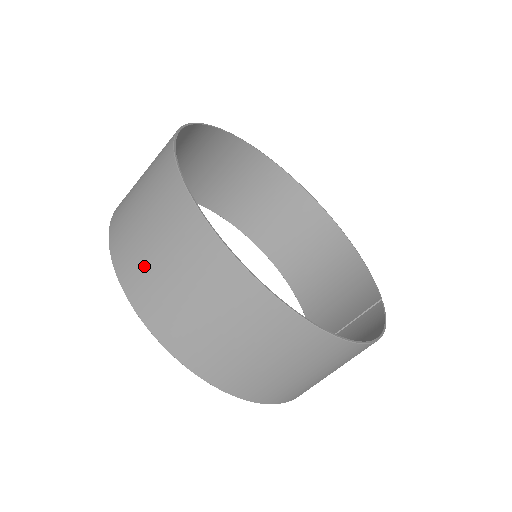
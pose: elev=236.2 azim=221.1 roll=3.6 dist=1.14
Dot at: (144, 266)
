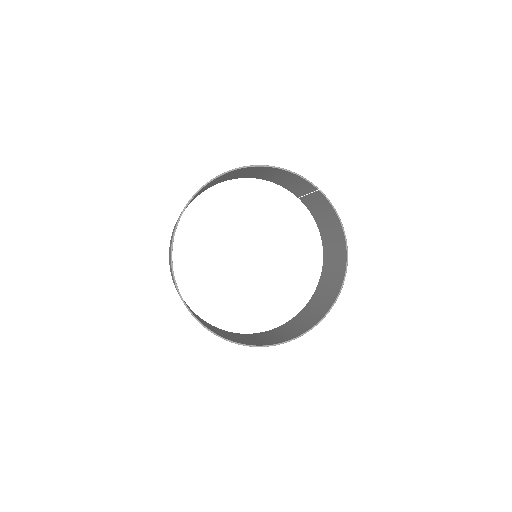
Dot at: occluded
